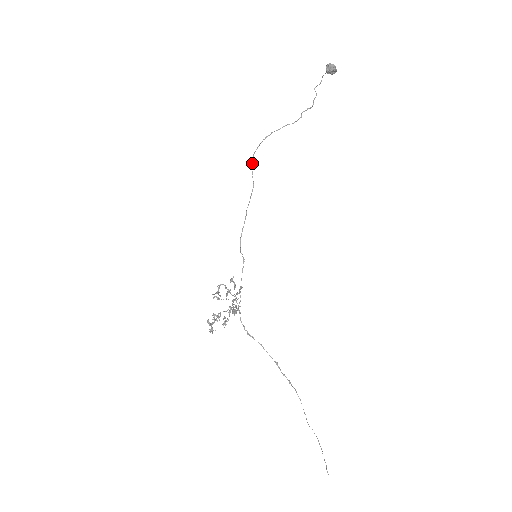
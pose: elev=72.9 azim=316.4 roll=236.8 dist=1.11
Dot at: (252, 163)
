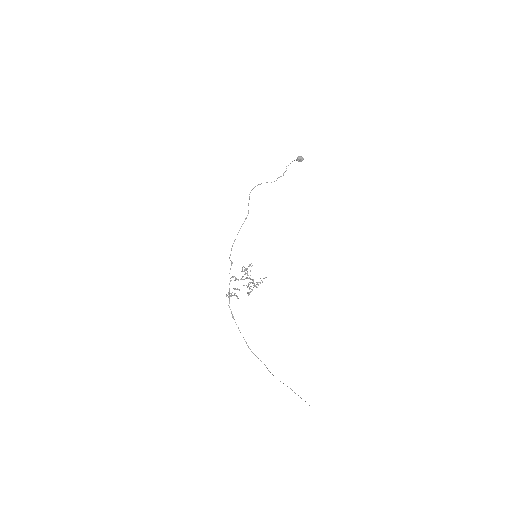
Dot at: (249, 198)
